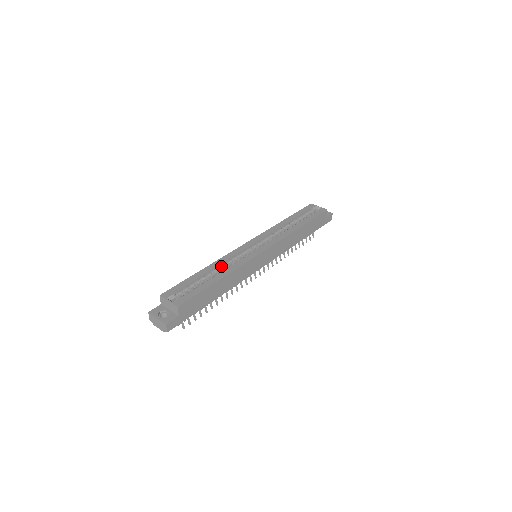
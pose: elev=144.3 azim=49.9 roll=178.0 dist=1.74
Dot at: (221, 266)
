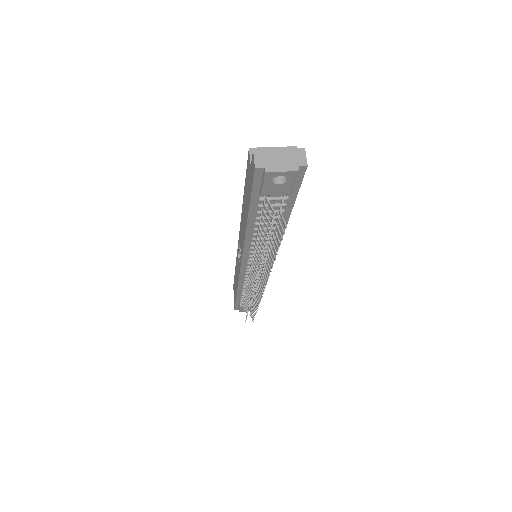
Dot at: occluded
